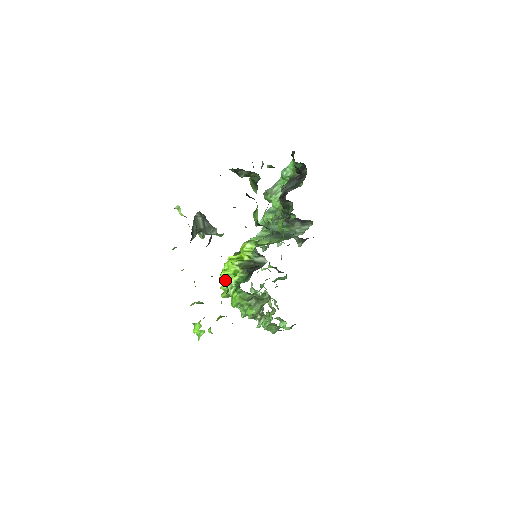
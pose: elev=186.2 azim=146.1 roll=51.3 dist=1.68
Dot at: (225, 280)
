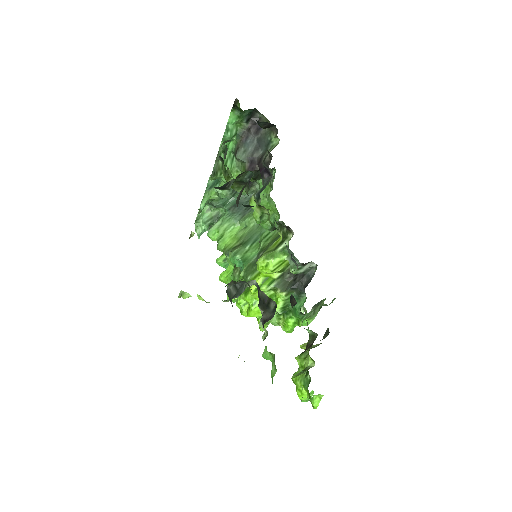
Dot at: (261, 314)
